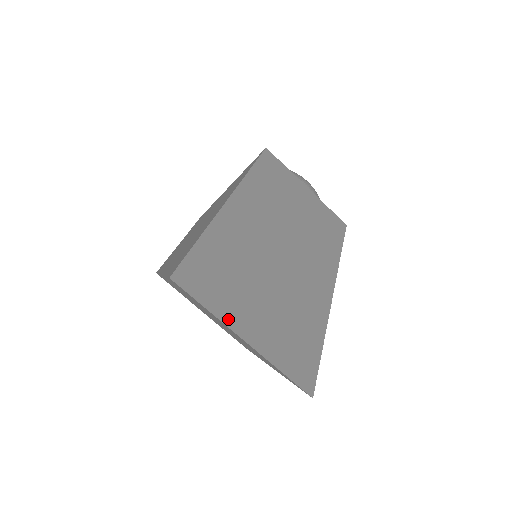
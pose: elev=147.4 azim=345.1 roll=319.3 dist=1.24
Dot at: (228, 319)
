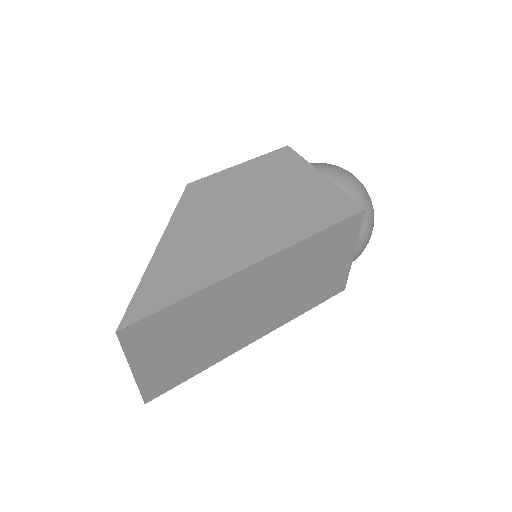
Dot at: (135, 360)
